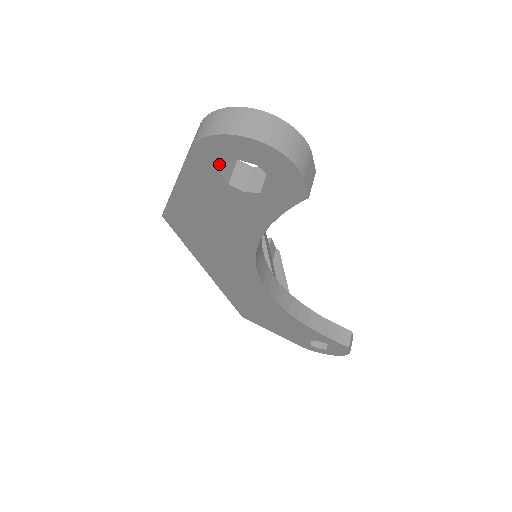
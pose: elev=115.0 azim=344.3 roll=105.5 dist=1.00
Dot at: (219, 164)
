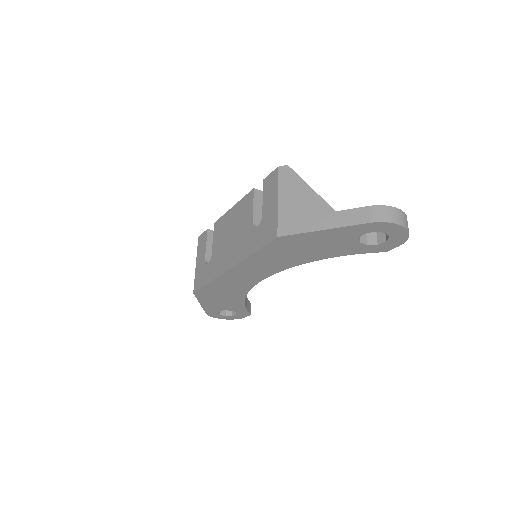
Dot at: (372, 231)
